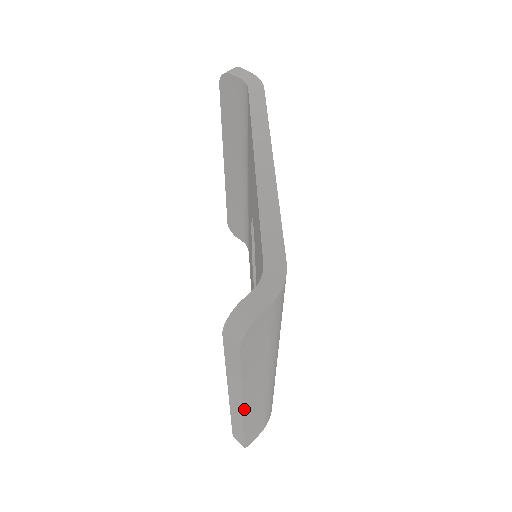
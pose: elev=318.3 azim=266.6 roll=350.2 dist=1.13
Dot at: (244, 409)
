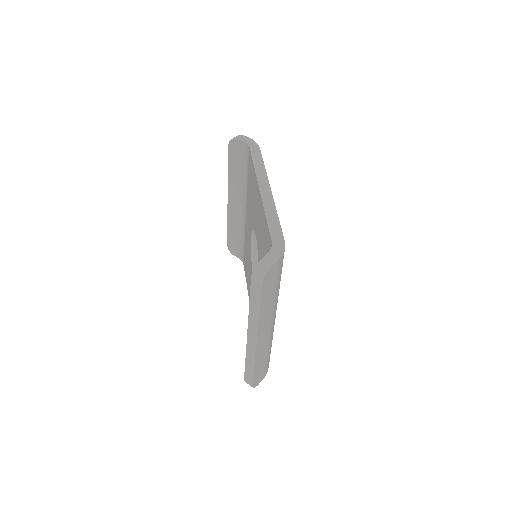
Dot at: (257, 343)
